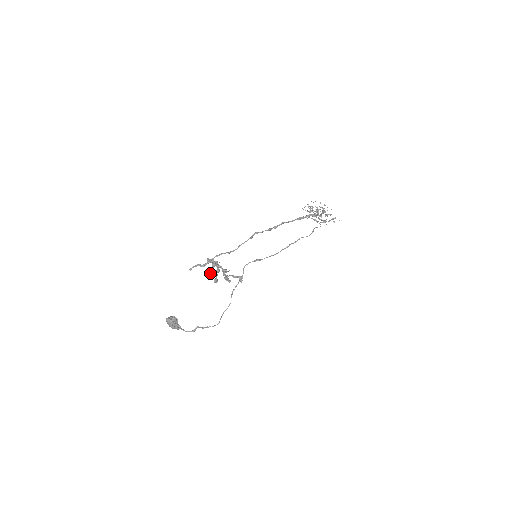
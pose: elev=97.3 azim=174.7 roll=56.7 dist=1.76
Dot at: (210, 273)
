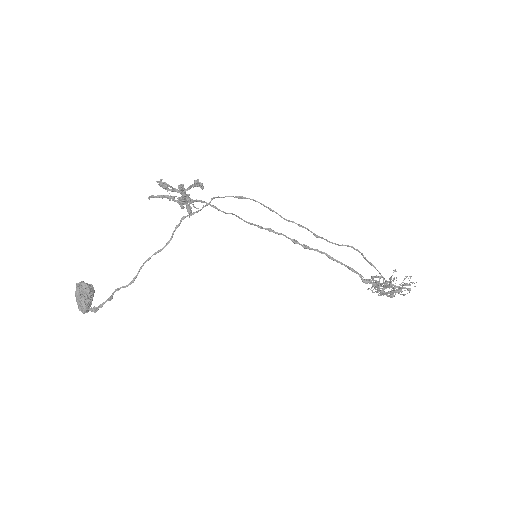
Dot at: occluded
